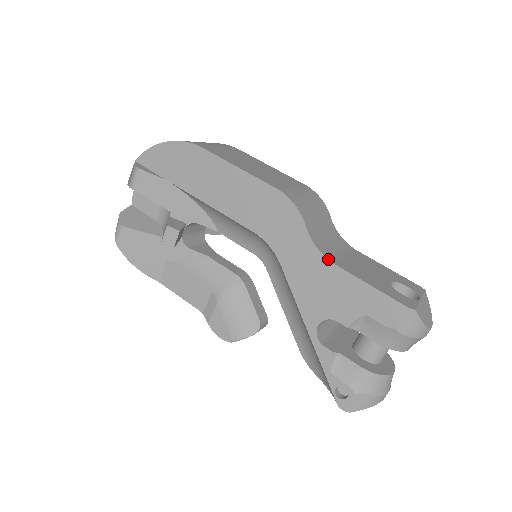
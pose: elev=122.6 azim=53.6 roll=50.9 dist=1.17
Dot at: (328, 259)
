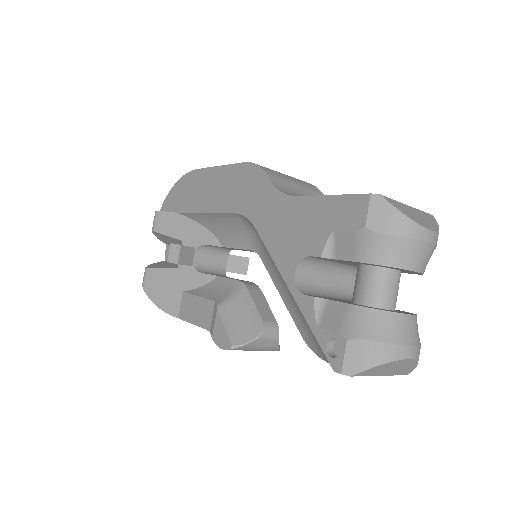
Dot at: (290, 195)
